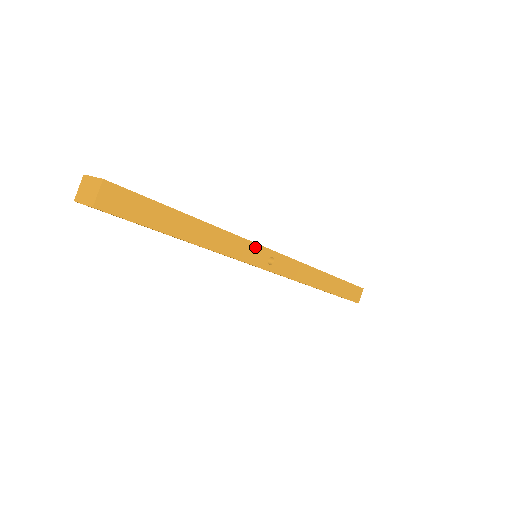
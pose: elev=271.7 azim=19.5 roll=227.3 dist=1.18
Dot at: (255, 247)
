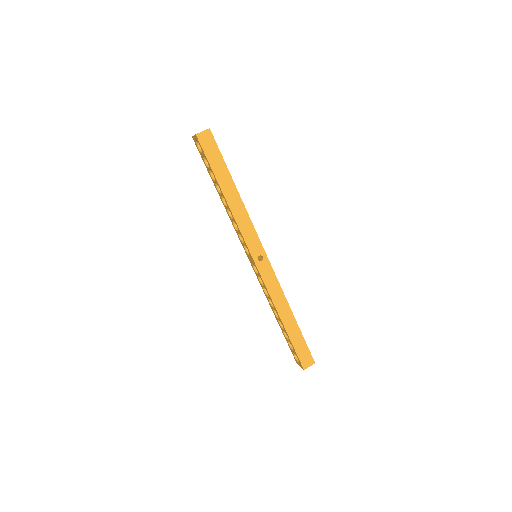
Dot at: (257, 239)
